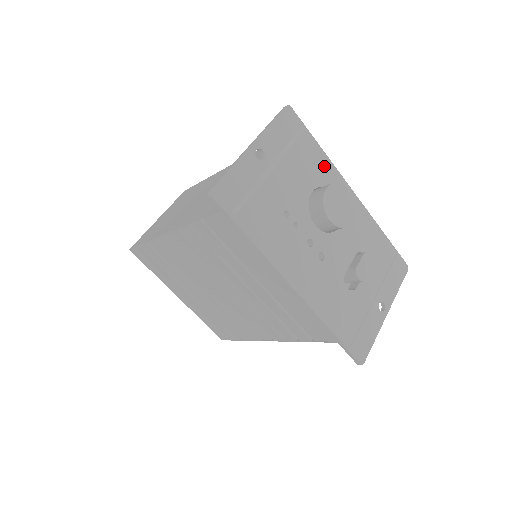
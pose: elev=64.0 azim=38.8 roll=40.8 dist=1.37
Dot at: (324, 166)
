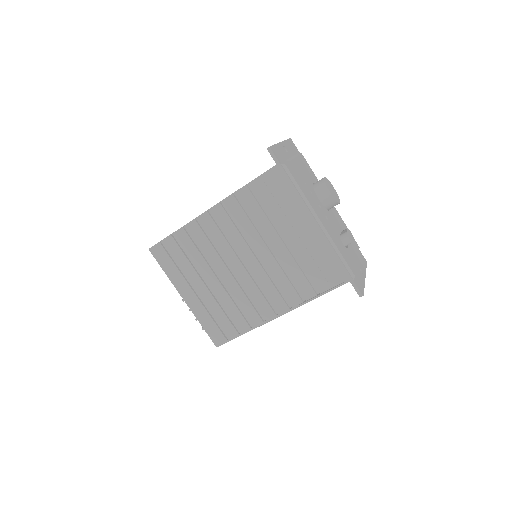
Dot at: (314, 176)
